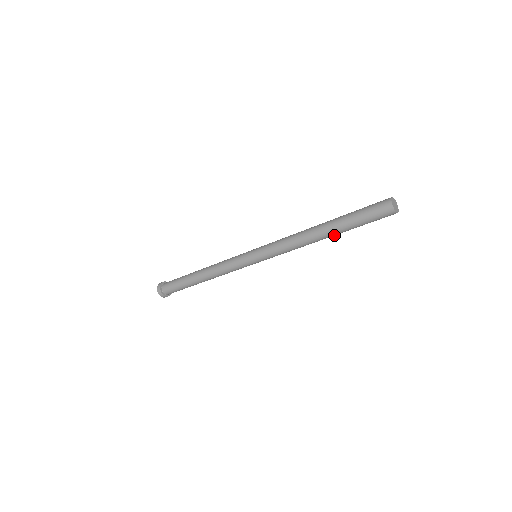
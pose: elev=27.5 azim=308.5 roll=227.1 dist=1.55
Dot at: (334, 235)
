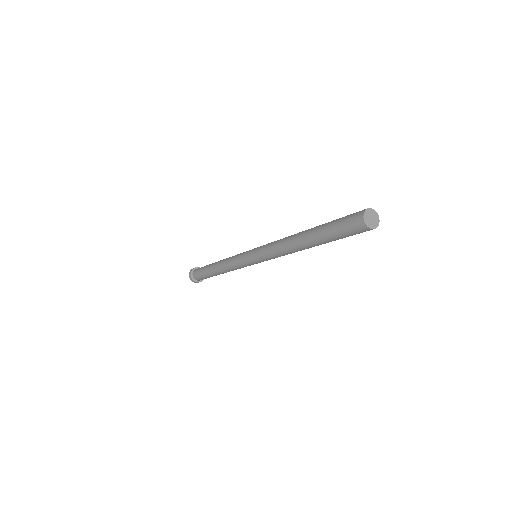
Dot at: occluded
